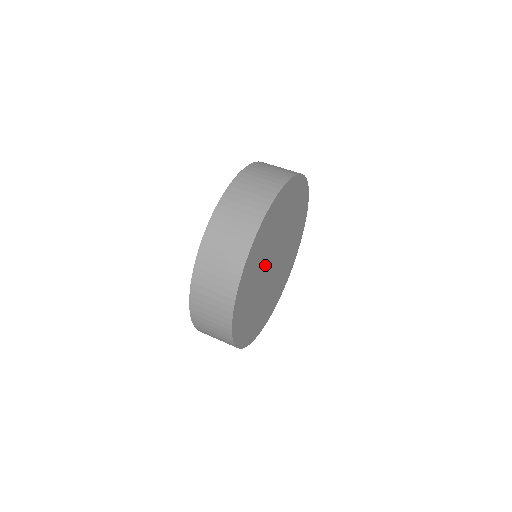
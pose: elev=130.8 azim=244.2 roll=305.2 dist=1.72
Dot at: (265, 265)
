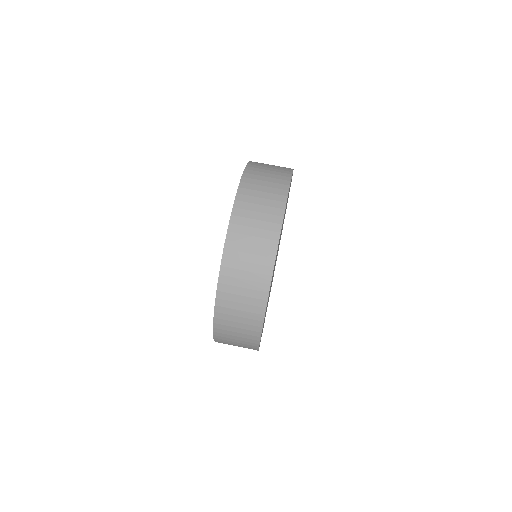
Dot at: occluded
